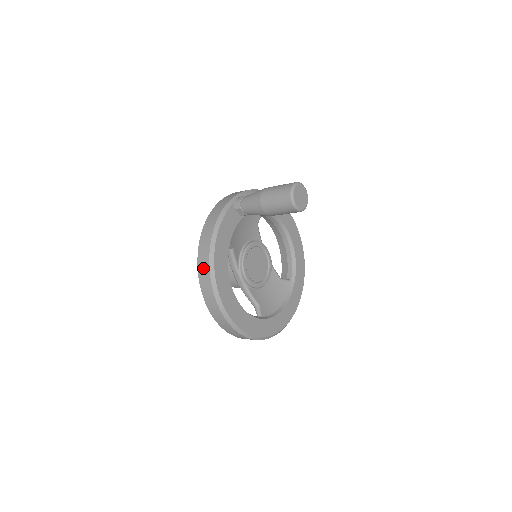
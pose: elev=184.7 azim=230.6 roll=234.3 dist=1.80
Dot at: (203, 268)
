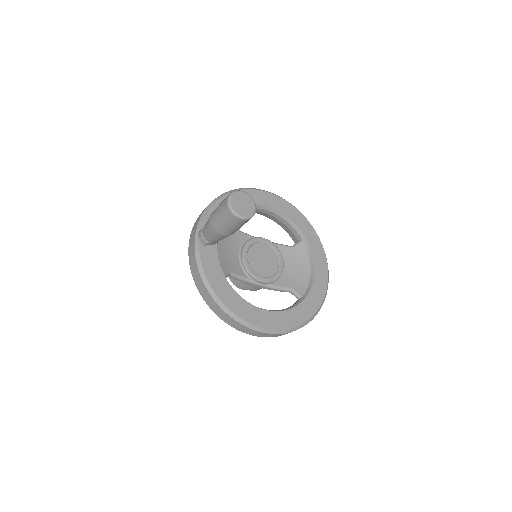
Dot at: (222, 315)
